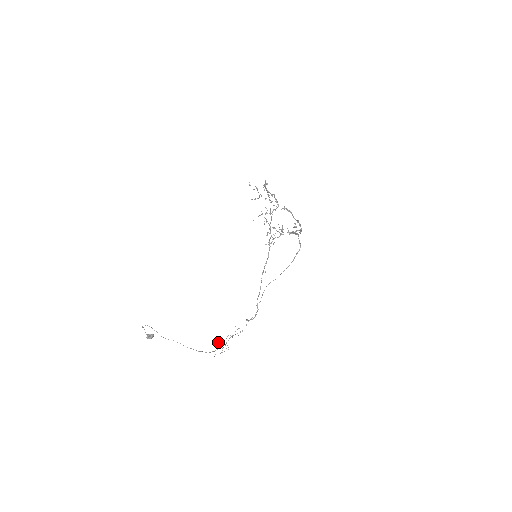
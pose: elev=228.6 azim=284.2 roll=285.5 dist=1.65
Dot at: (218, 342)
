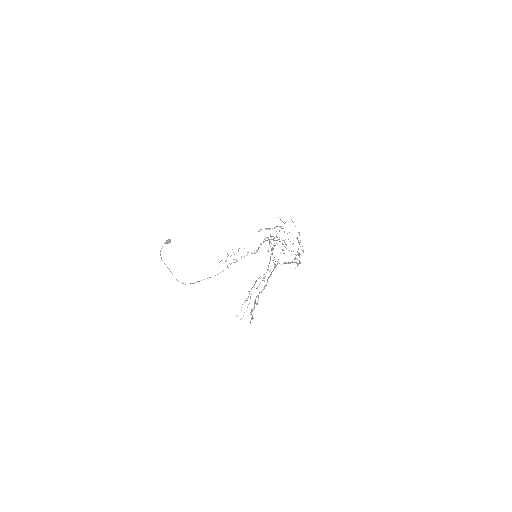
Dot at: occluded
